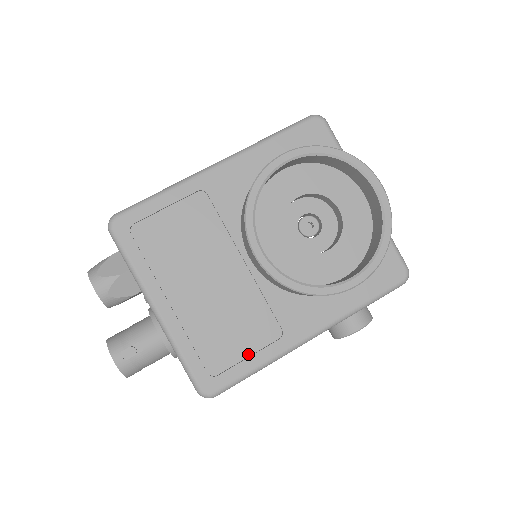
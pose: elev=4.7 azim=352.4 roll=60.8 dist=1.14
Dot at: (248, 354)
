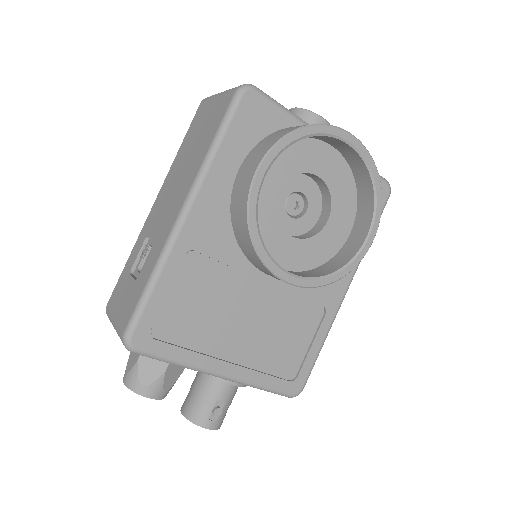
Dot at: (309, 344)
